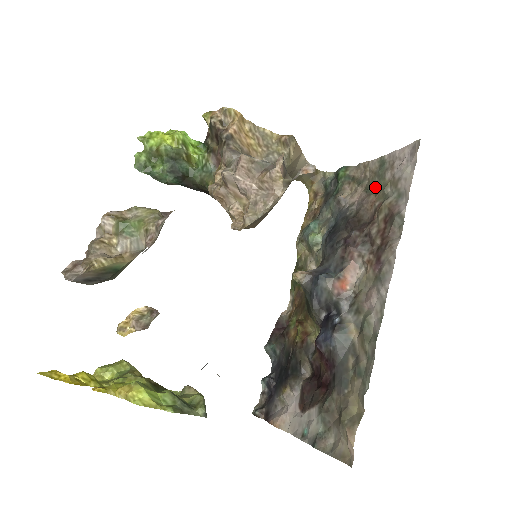
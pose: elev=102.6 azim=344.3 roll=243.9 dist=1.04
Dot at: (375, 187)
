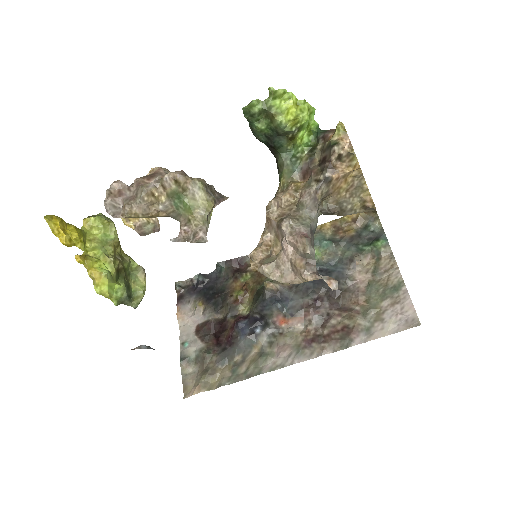
Dot at: (373, 294)
